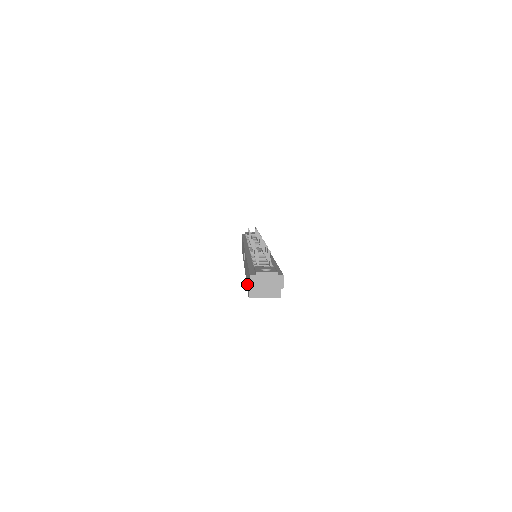
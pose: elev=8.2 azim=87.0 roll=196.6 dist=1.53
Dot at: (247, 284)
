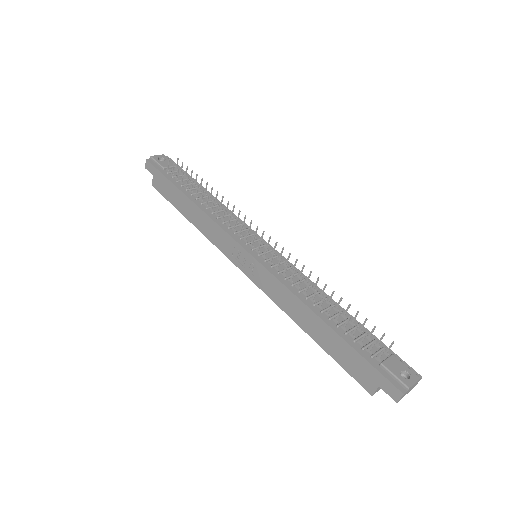
Dot at: (339, 359)
